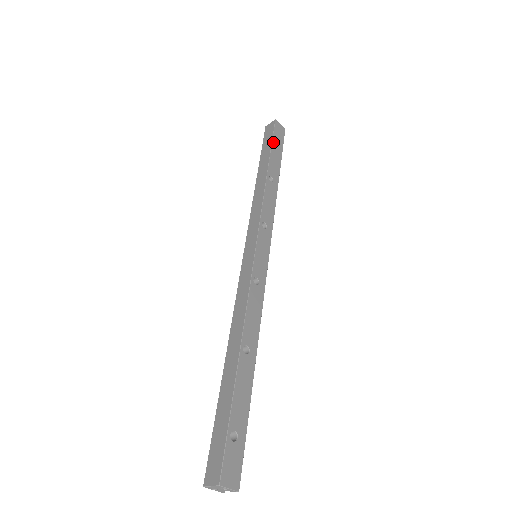
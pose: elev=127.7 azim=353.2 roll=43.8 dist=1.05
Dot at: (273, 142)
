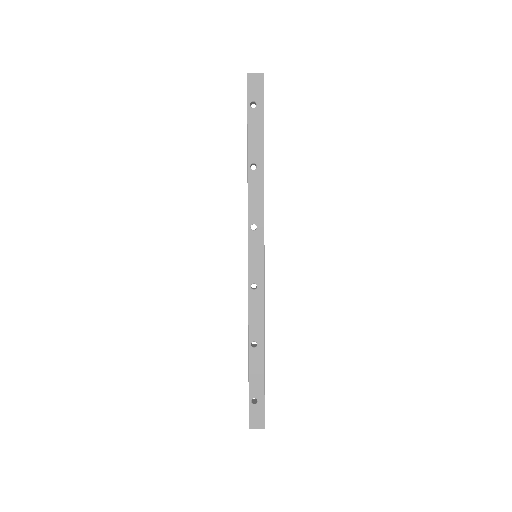
Dot at: (249, 113)
